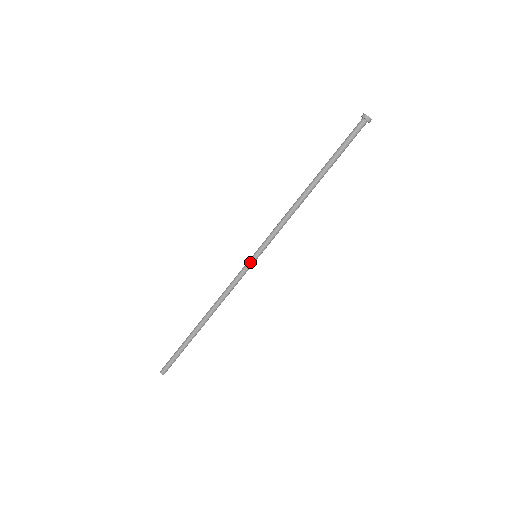
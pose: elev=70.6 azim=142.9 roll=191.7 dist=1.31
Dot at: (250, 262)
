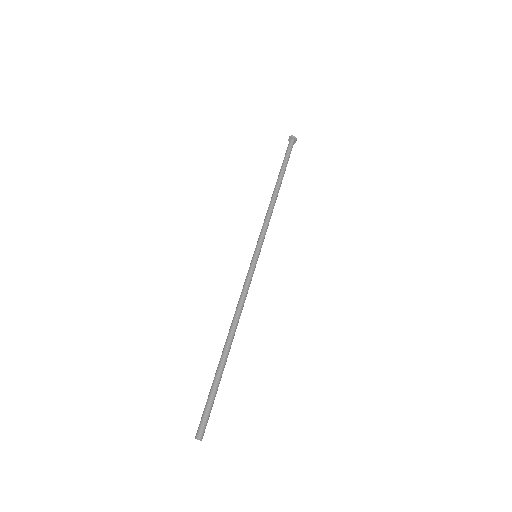
Dot at: (253, 261)
